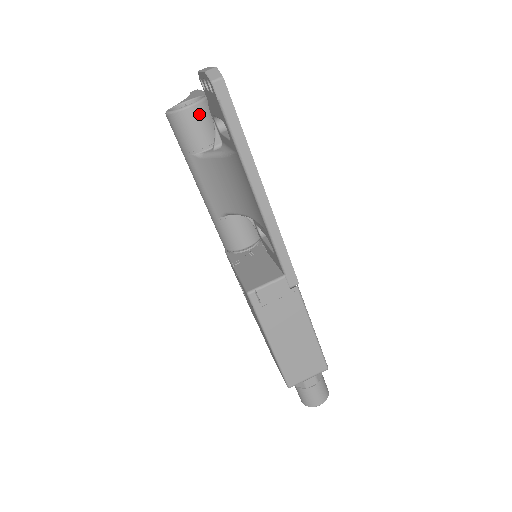
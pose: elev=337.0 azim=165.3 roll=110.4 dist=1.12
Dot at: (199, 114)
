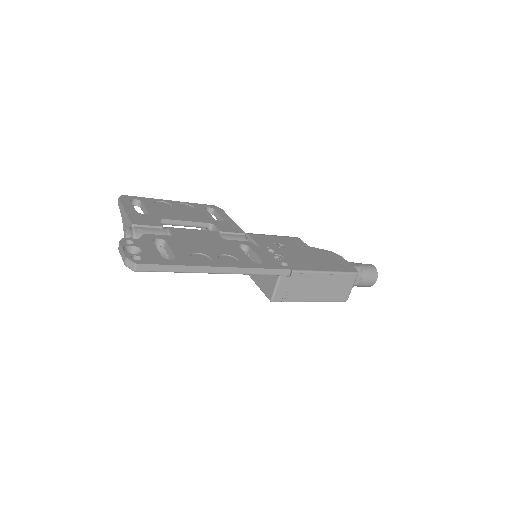
Dot at: occluded
